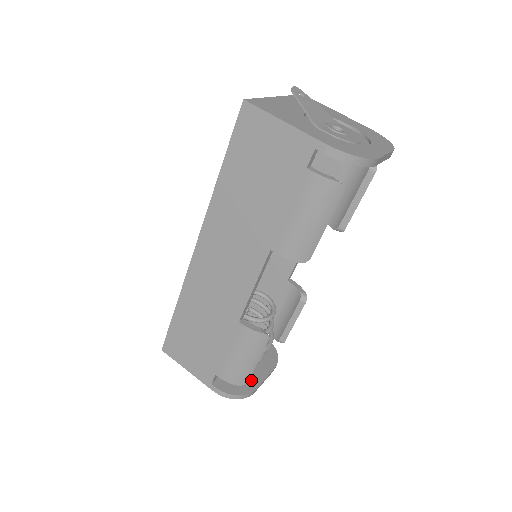
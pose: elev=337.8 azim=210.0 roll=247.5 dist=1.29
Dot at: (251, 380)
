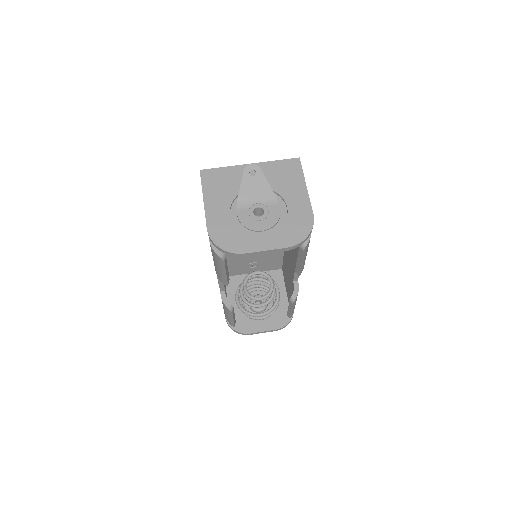
Dot at: (251, 326)
